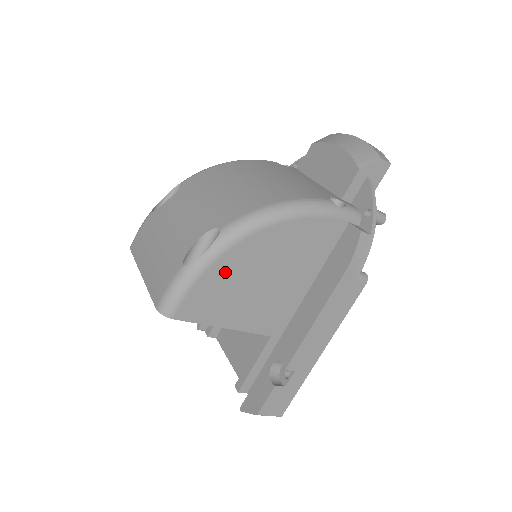
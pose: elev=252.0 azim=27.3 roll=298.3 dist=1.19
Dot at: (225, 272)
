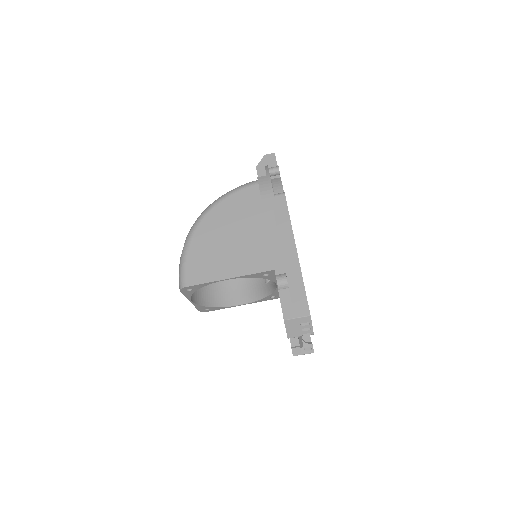
Dot at: (200, 247)
